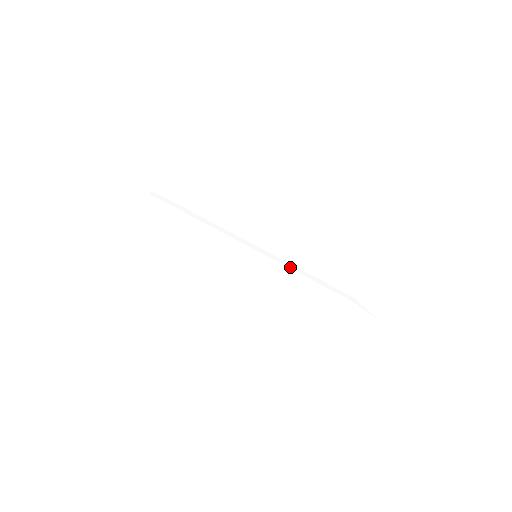
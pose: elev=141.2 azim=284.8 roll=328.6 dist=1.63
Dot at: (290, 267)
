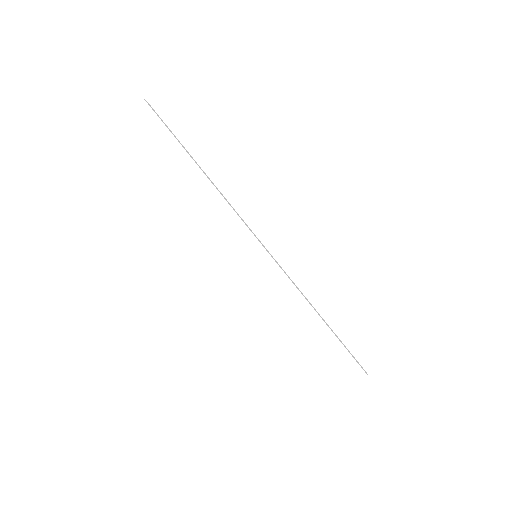
Dot at: (293, 298)
